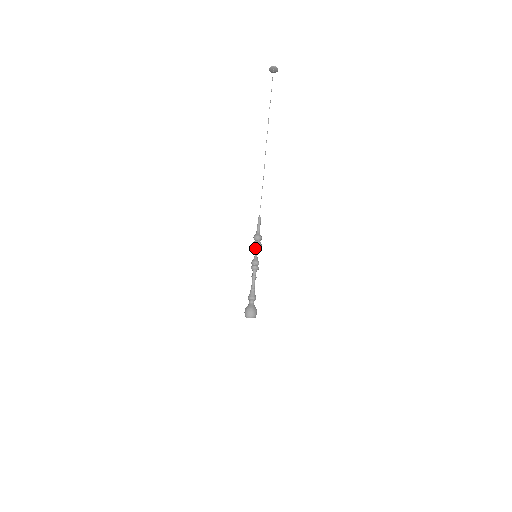
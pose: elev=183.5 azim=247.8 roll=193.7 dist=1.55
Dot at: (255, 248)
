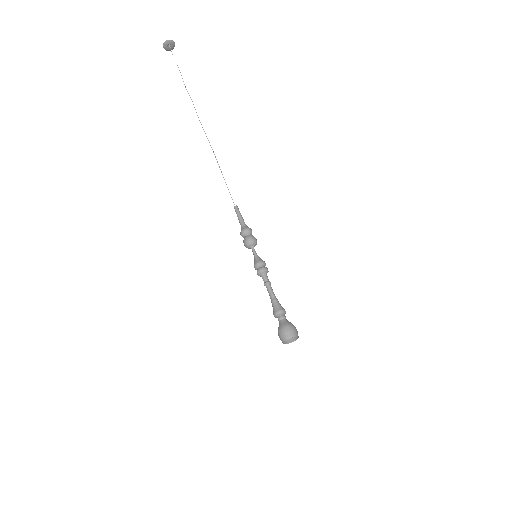
Dot at: (249, 247)
